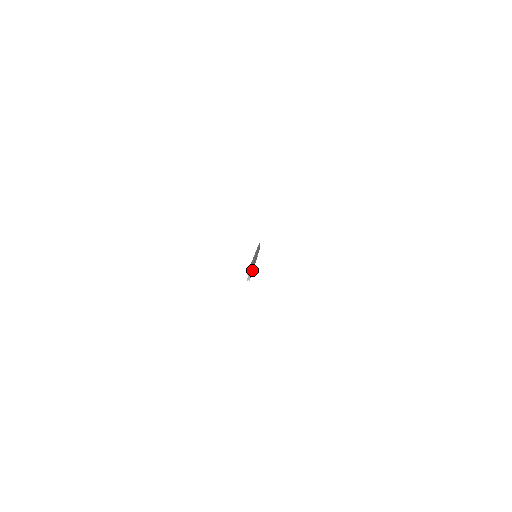
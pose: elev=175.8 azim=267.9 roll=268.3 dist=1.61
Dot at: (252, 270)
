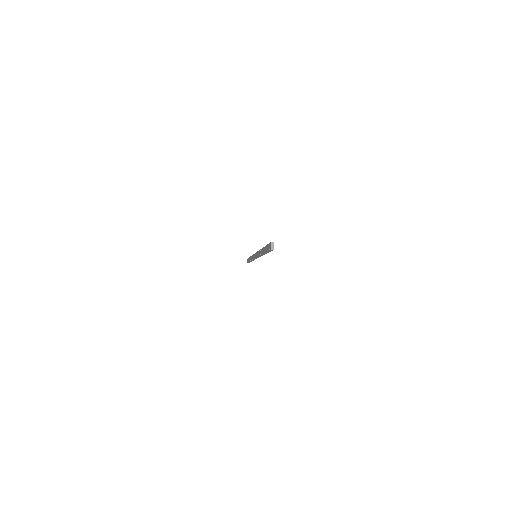
Dot at: occluded
